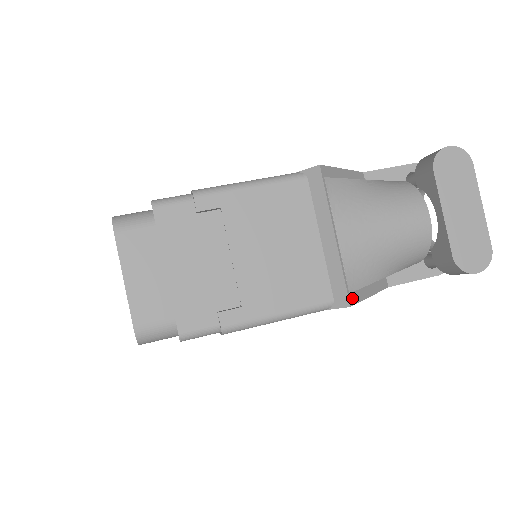
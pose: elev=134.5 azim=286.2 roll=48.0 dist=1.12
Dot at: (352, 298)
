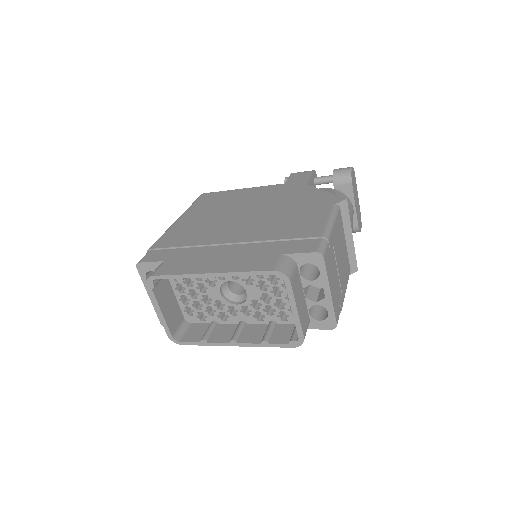
Dot at: occluded
